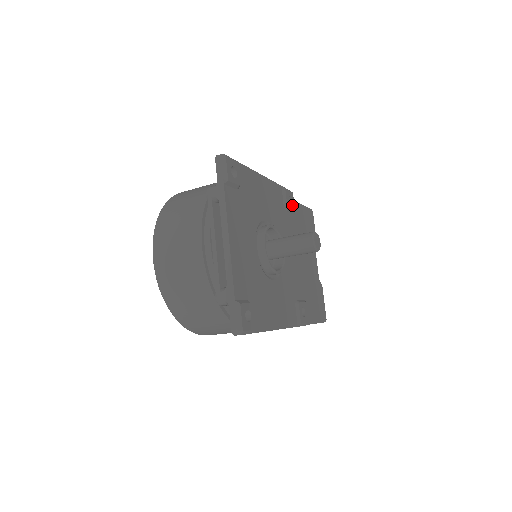
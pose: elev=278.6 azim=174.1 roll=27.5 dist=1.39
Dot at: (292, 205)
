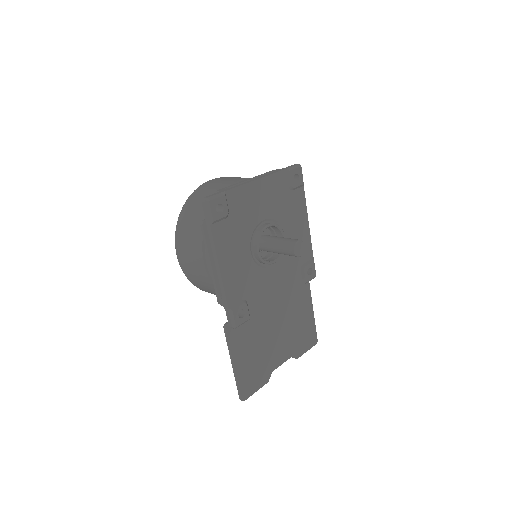
Dot at: (308, 276)
